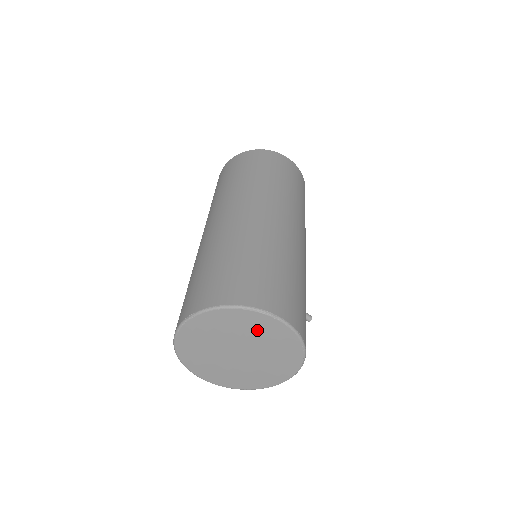
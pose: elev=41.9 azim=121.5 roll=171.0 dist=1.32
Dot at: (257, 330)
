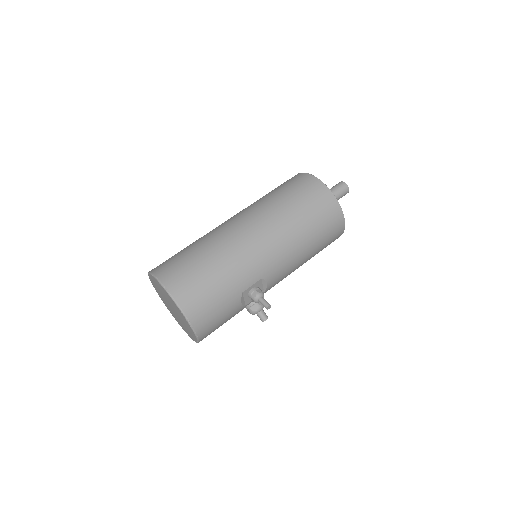
Dot at: (161, 290)
